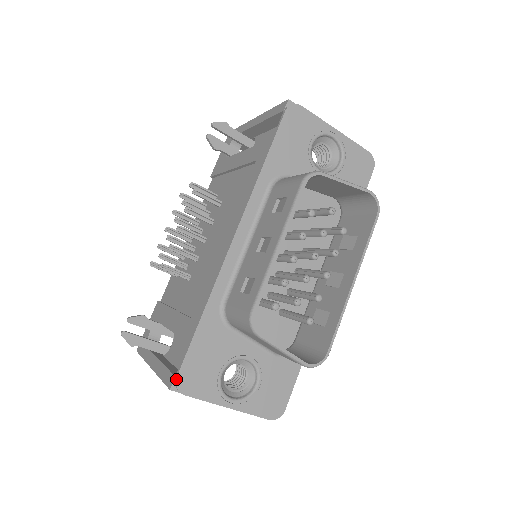
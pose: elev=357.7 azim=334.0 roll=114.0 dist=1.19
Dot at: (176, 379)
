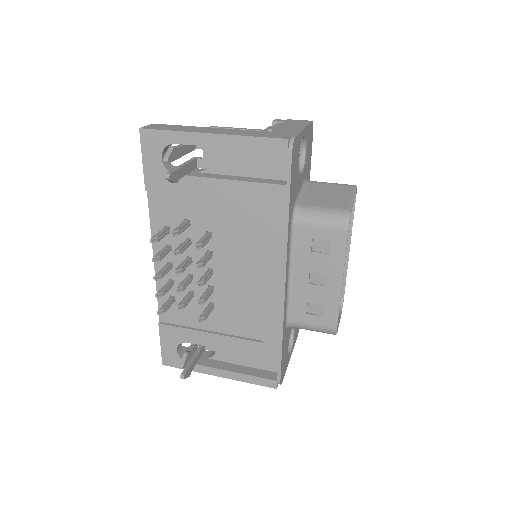
Dot at: (280, 382)
